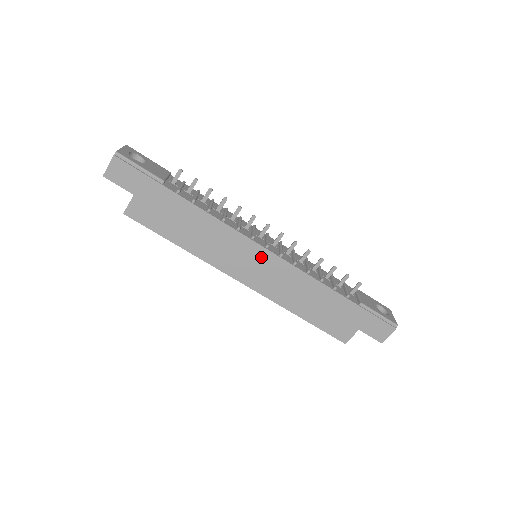
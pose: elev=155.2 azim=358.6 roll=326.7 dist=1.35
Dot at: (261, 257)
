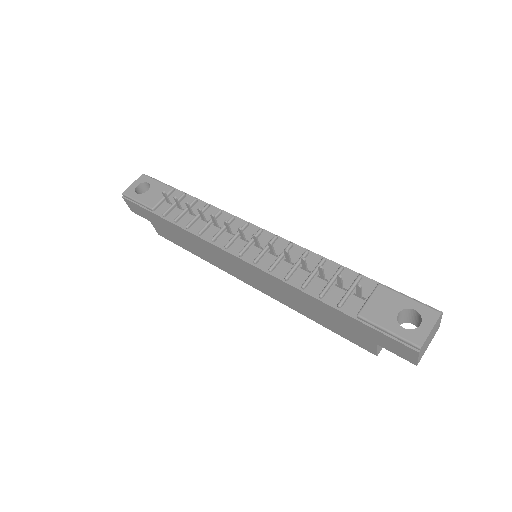
Dot at: (242, 265)
